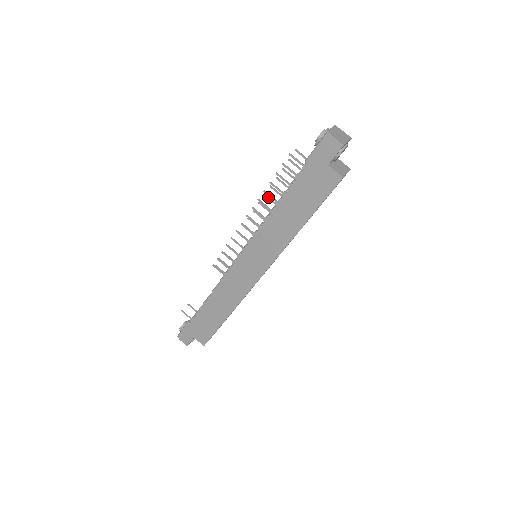
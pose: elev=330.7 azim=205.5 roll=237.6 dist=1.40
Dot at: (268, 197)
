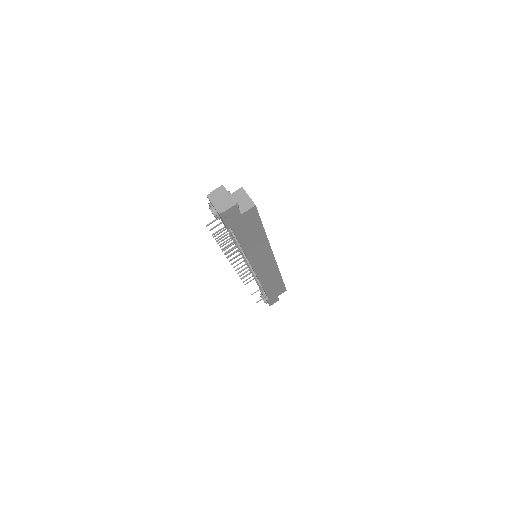
Dot at: occluded
